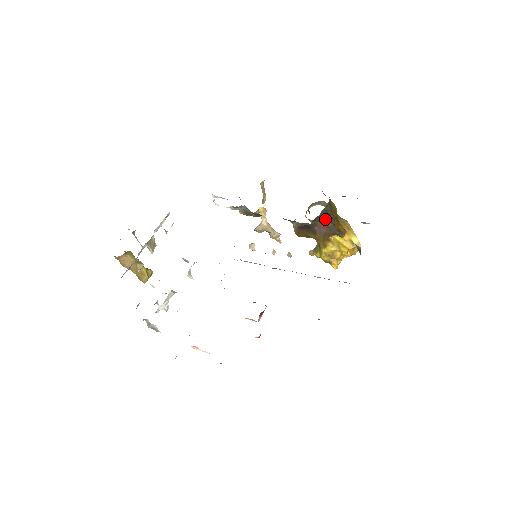
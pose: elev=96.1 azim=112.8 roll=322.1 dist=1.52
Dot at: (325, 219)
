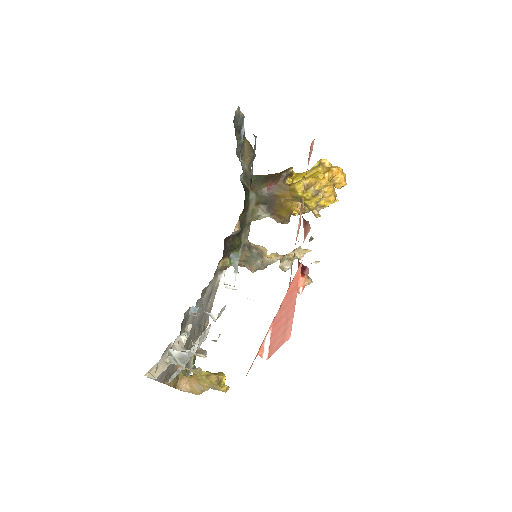
Dot at: (265, 182)
